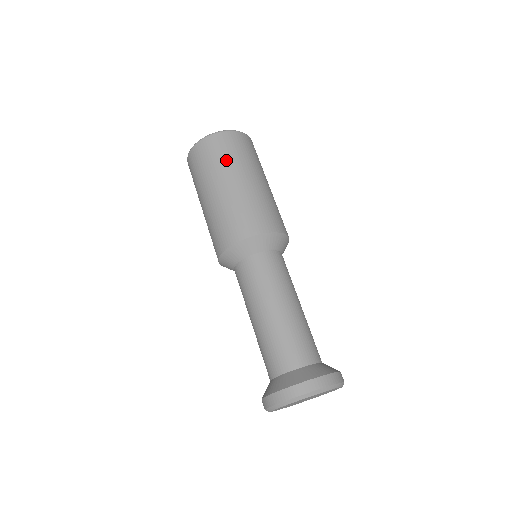
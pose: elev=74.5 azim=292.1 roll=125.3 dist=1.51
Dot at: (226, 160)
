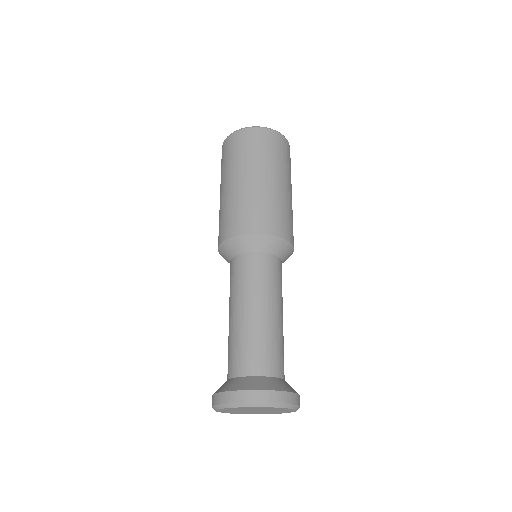
Dot at: (263, 155)
